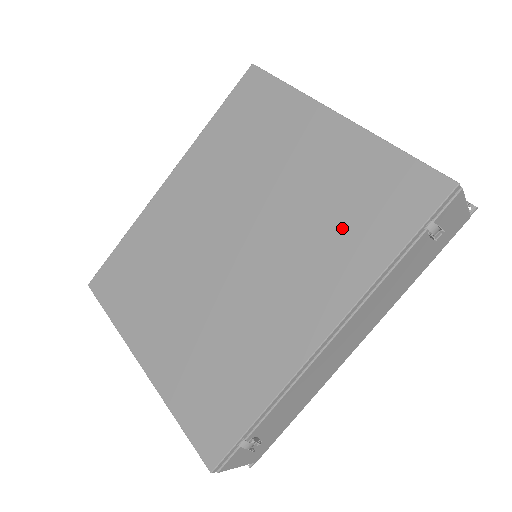
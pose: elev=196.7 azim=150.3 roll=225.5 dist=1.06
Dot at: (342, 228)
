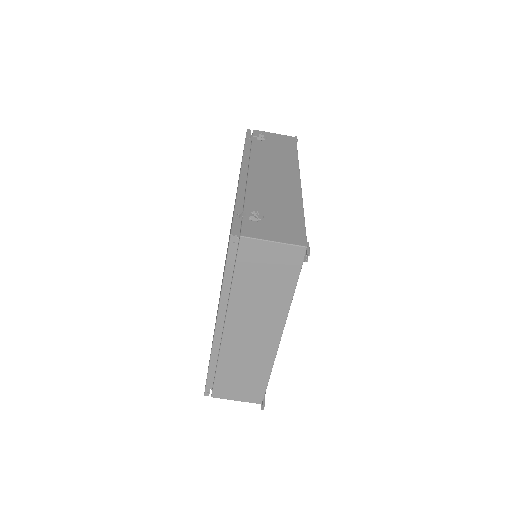
Dot at: occluded
